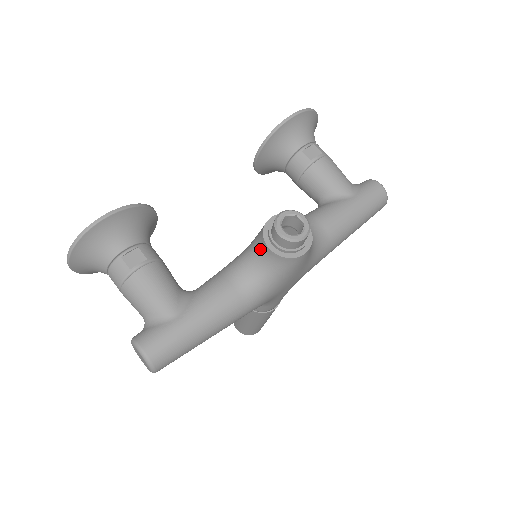
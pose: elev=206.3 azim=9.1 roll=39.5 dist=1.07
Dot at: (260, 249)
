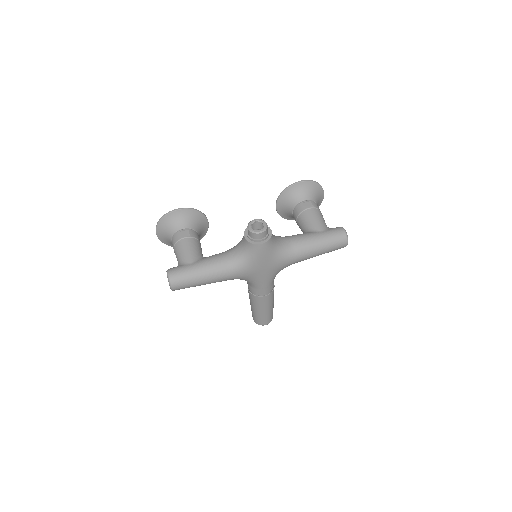
Dot at: (243, 239)
